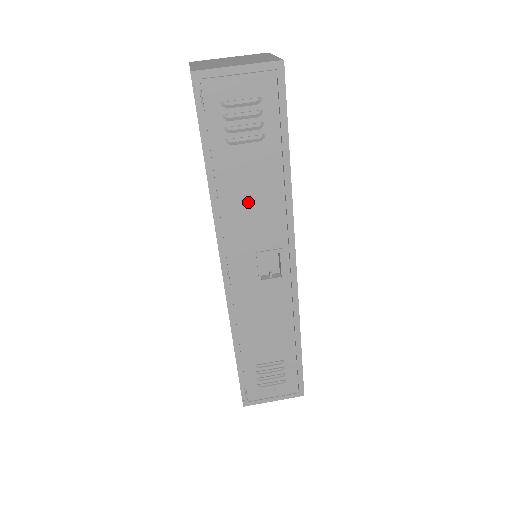
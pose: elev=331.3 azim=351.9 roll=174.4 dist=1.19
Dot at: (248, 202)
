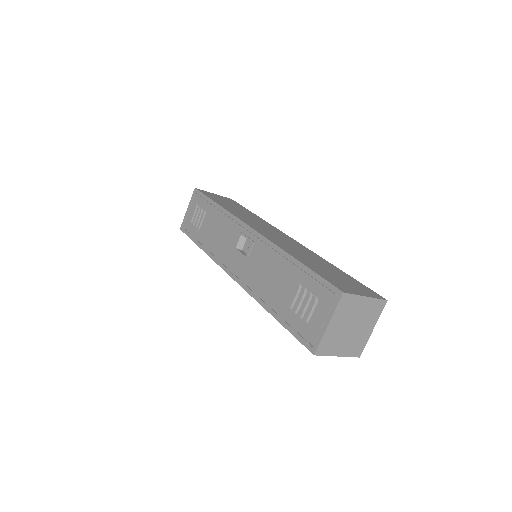
Dot at: (217, 236)
